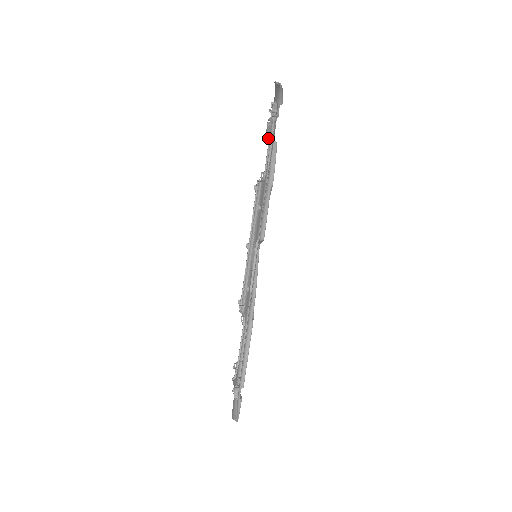
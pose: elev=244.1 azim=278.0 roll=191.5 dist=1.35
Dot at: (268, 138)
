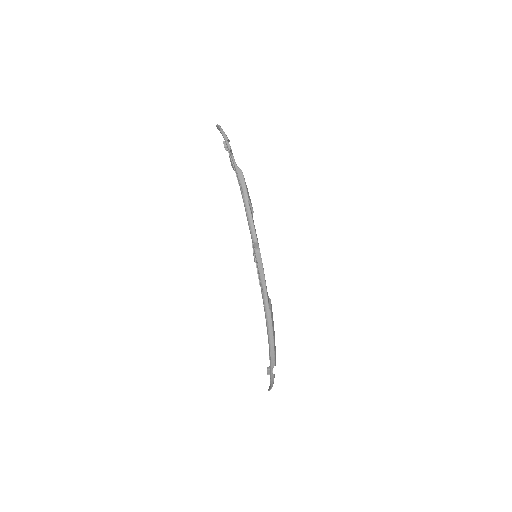
Dot at: (233, 168)
